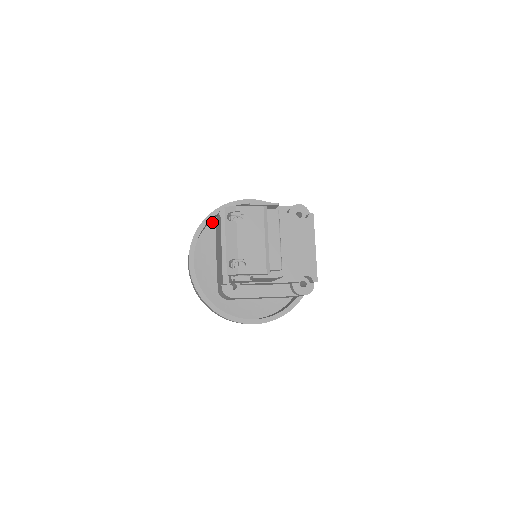
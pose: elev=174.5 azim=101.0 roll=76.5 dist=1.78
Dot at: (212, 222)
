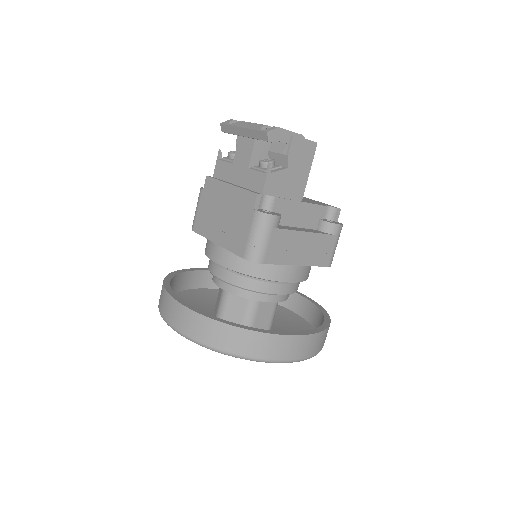
Dot at: occluded
